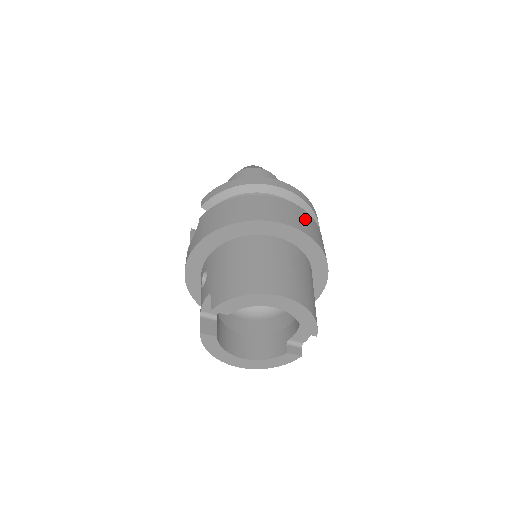
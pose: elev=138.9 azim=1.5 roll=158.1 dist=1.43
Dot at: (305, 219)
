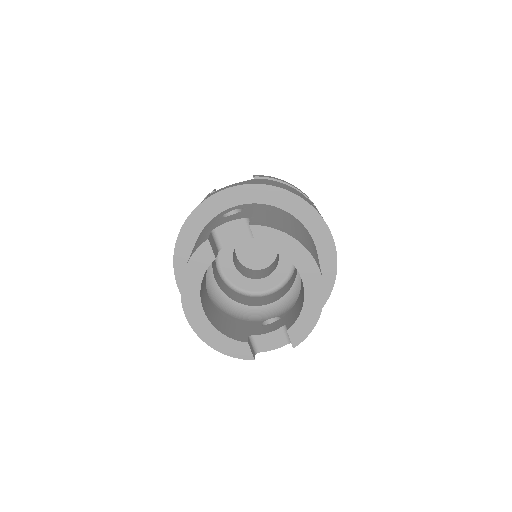
Dot at: occluded
